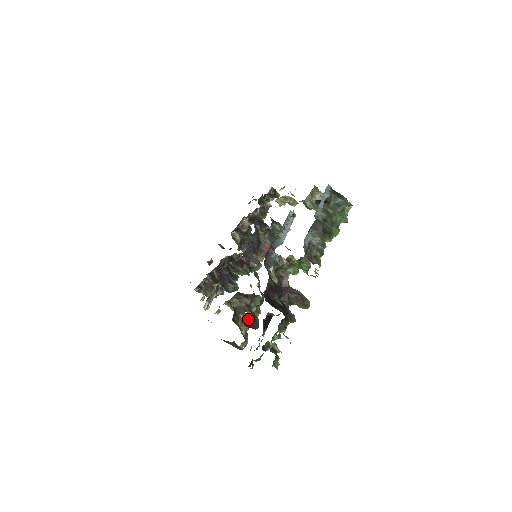
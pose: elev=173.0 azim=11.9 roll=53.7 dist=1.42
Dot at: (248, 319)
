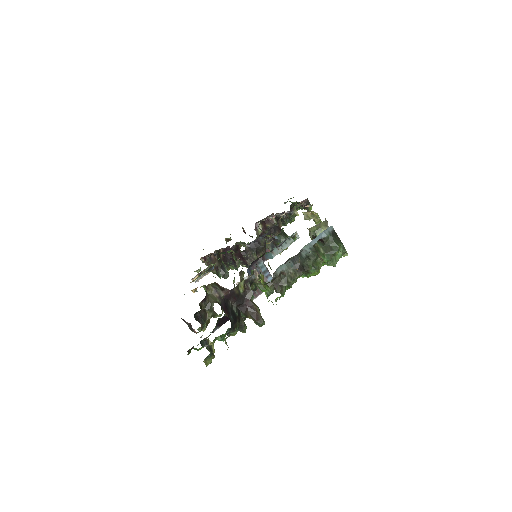
Dot at: (200, 312)
